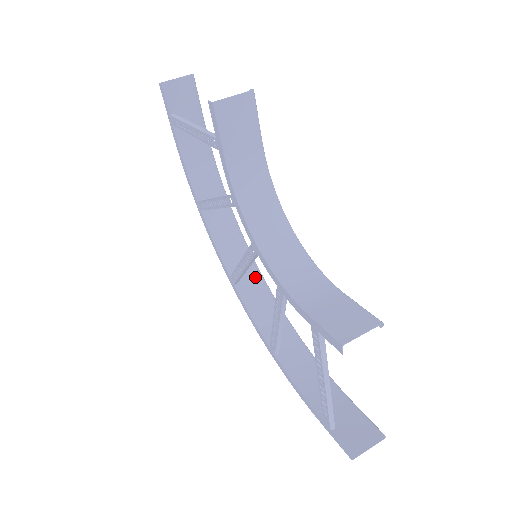
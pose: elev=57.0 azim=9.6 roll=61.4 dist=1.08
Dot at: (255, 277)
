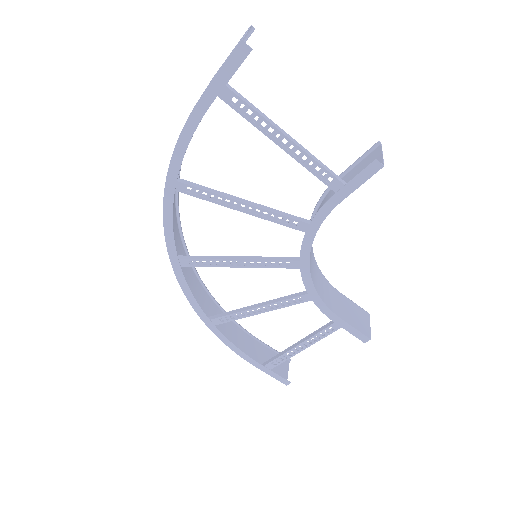
Dot at: (181, 250)
